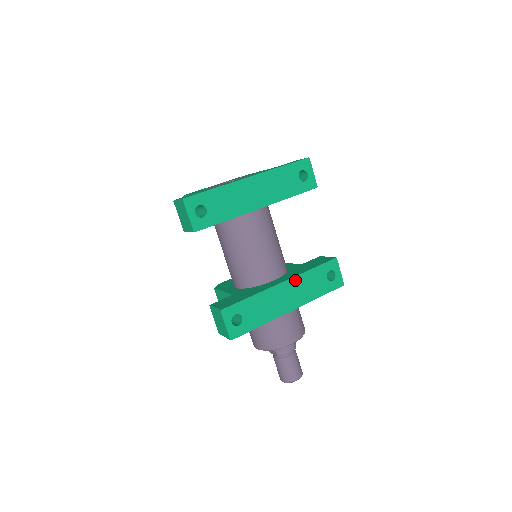
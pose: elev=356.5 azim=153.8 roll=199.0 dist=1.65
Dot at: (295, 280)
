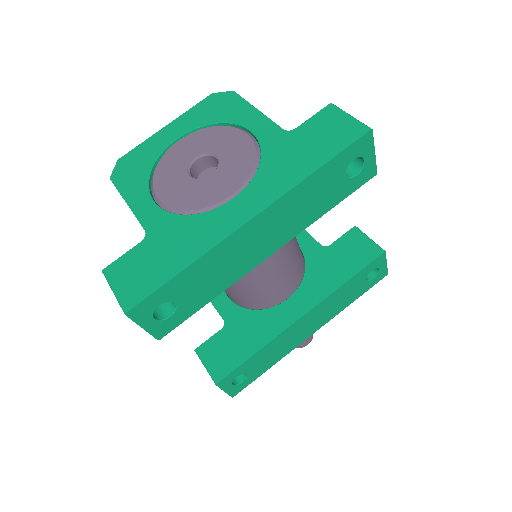
Dot at: (321, 305)
